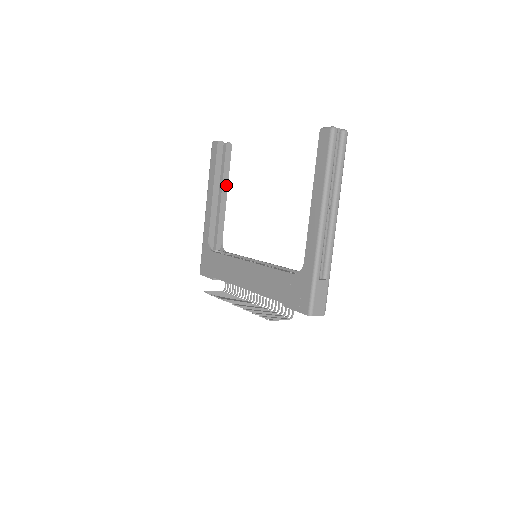
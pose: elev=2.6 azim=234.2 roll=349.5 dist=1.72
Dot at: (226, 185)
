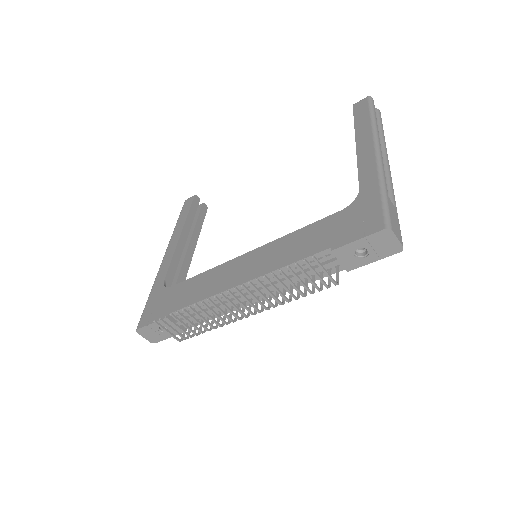
Dot at: (196, 238)
